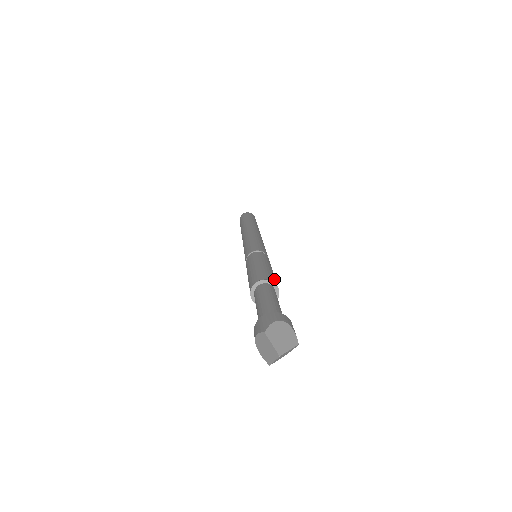
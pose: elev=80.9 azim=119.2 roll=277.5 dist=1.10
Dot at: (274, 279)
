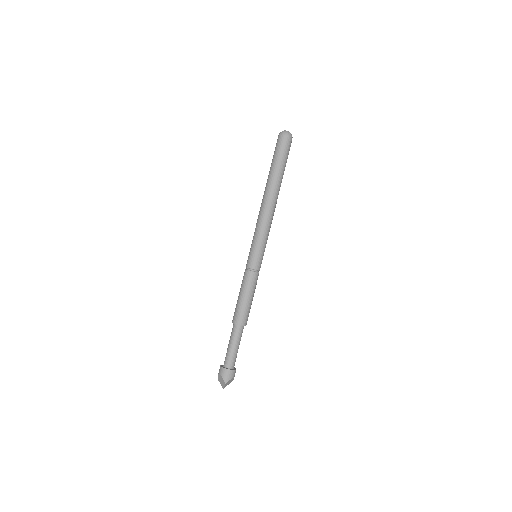
Dot at: occluded
